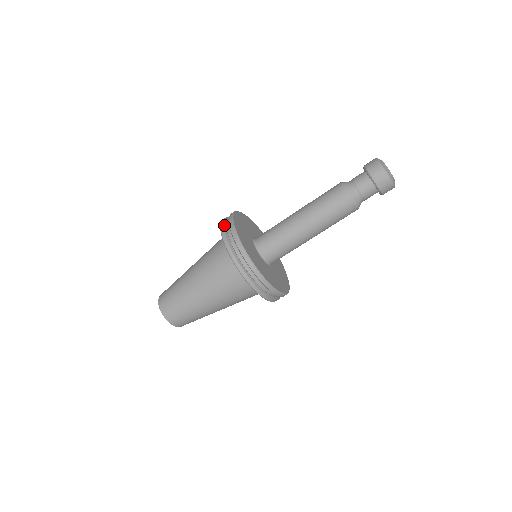
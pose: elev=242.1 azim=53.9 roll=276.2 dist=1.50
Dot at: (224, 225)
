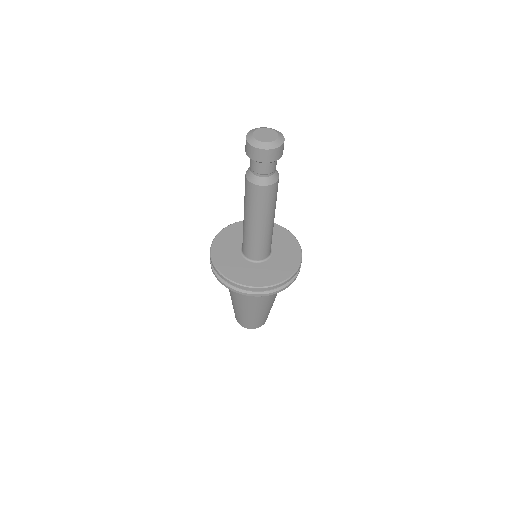
Dot at: (223, 282)
